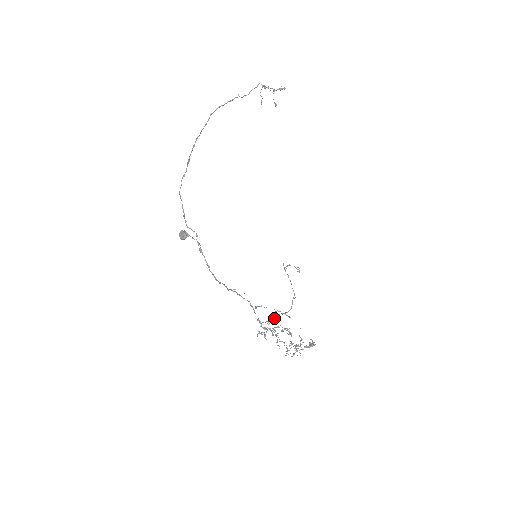
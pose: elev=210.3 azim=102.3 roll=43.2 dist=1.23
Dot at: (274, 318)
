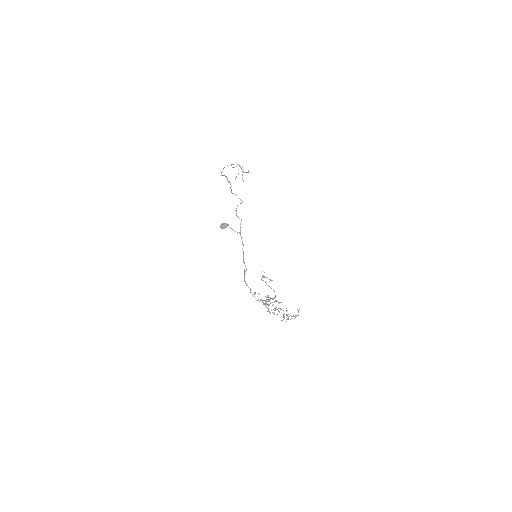
Dot at: (269, 299)
